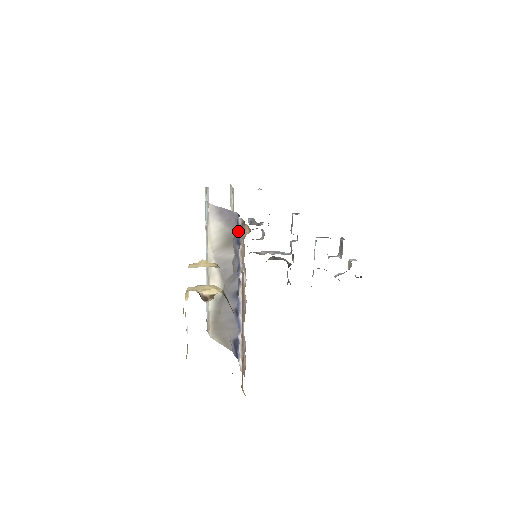
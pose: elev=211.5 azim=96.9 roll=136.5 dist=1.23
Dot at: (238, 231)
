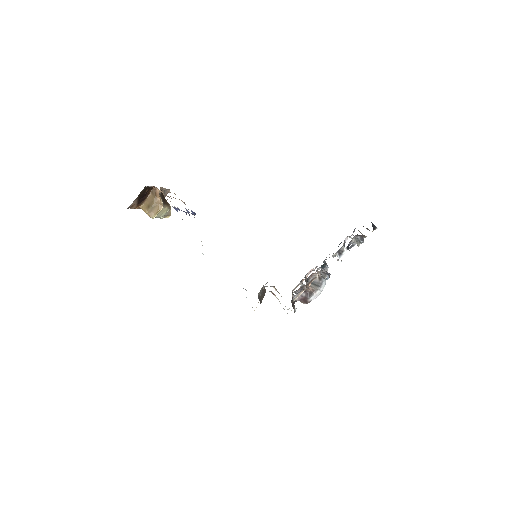
Dot at: occluded
